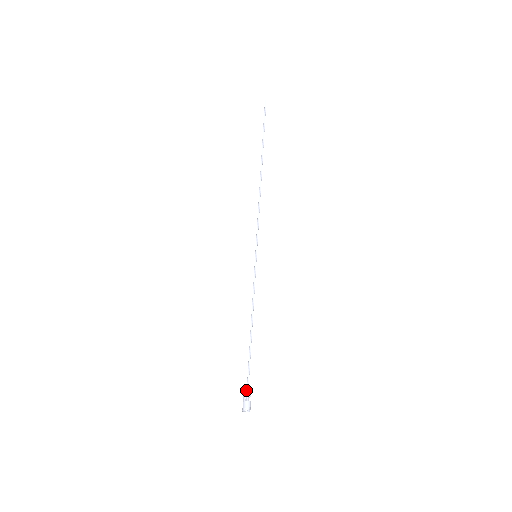
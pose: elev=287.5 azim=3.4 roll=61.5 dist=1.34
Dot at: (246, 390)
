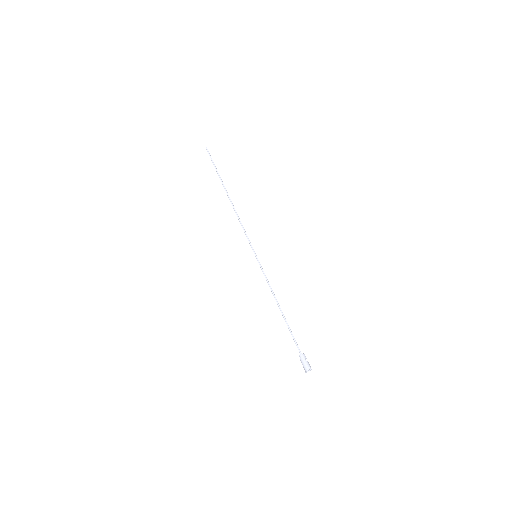
Dot at: (301, 354)
